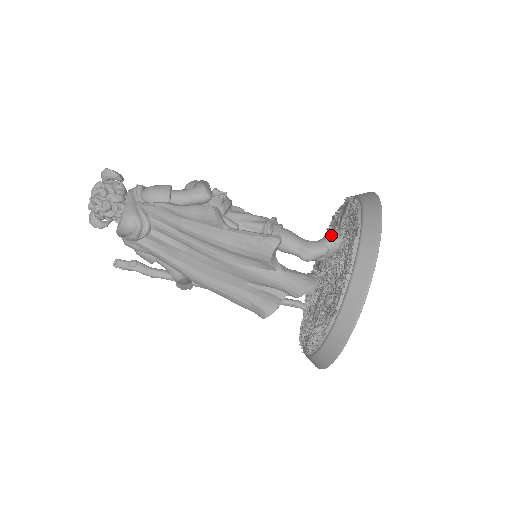
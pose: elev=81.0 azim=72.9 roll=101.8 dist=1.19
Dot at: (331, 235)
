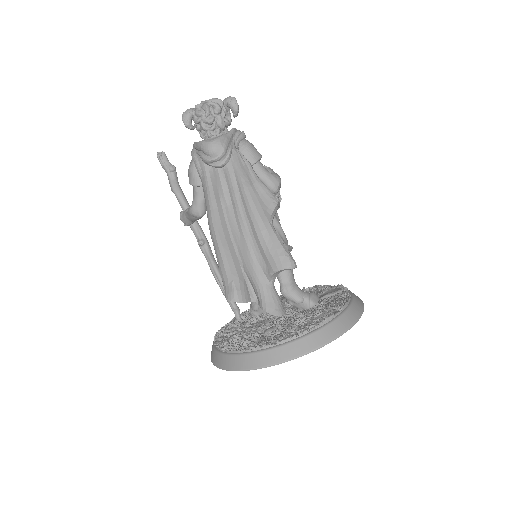
Dot at: (313, 296)
